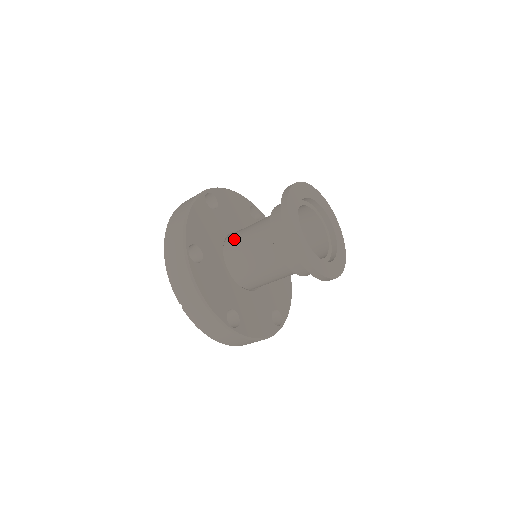
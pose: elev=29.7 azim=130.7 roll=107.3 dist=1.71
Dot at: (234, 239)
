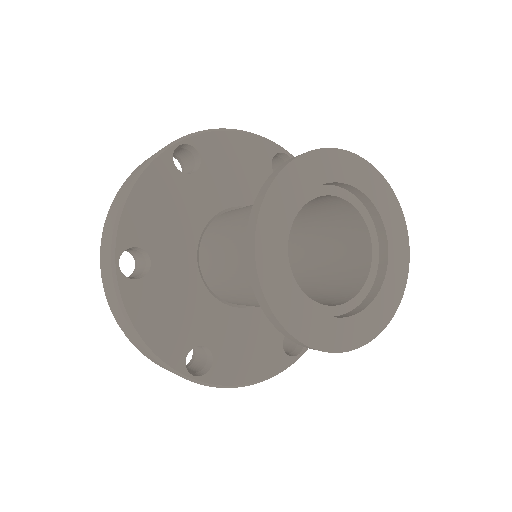
Dot at: (213, 232)
